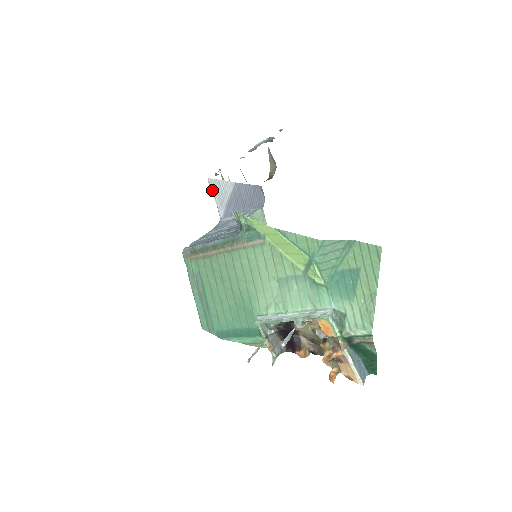
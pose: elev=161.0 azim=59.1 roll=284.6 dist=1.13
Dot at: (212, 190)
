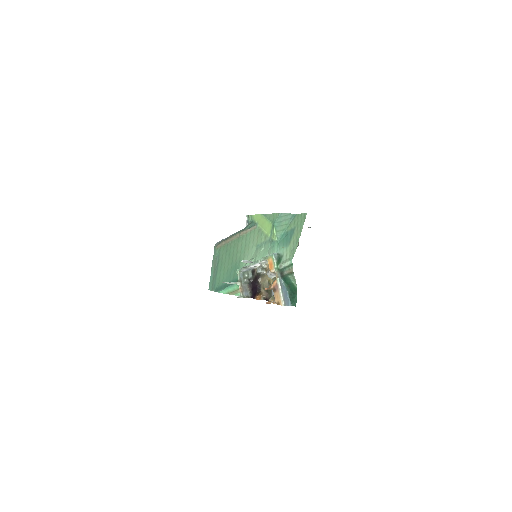
Dot at: occluded
